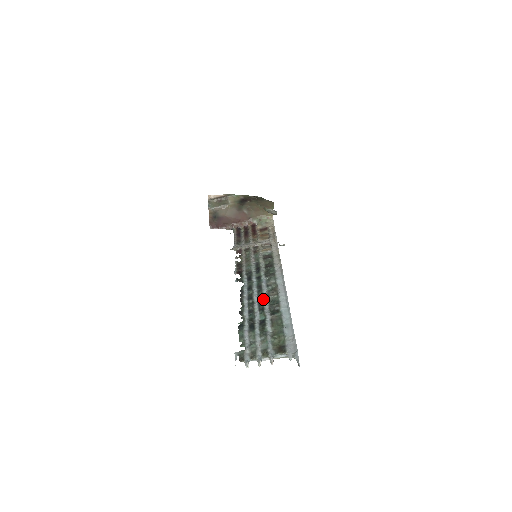
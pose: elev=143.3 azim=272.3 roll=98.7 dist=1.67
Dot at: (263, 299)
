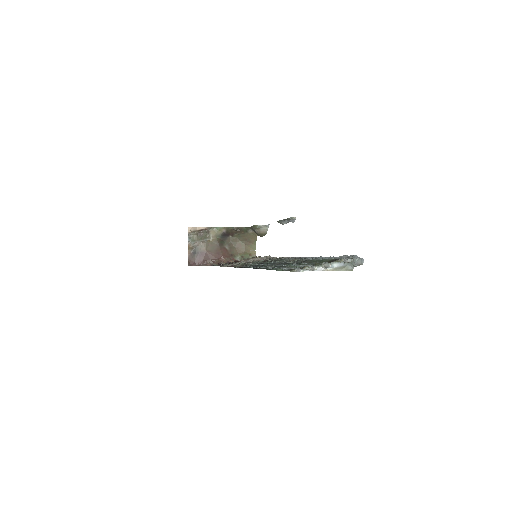
Dot at: occluded
